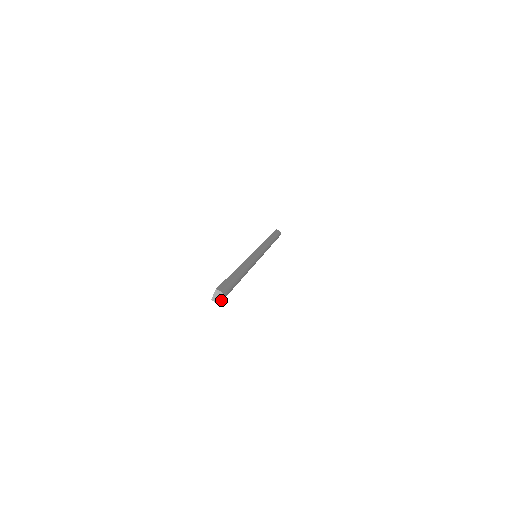
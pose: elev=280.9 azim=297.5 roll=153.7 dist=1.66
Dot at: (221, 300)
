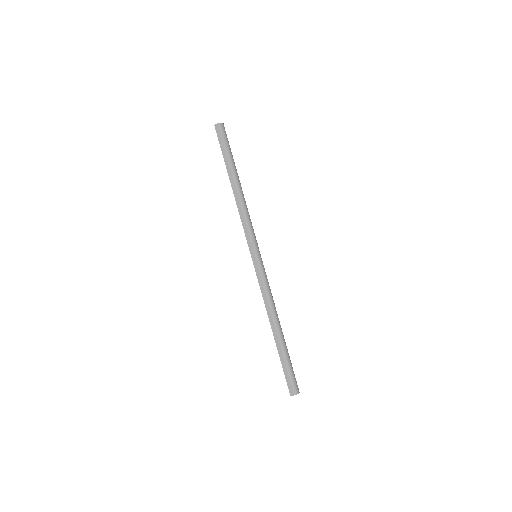
Dot at: (298, 393)
